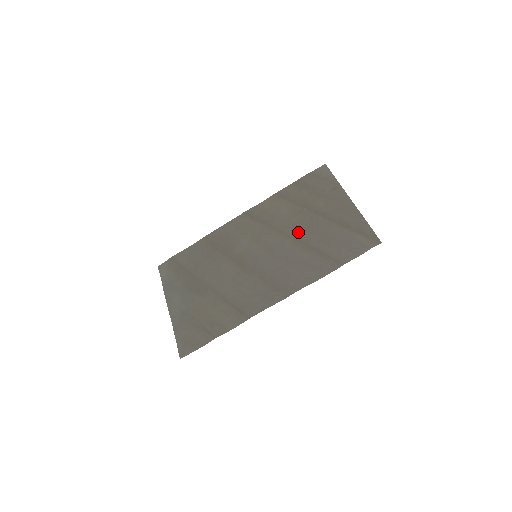
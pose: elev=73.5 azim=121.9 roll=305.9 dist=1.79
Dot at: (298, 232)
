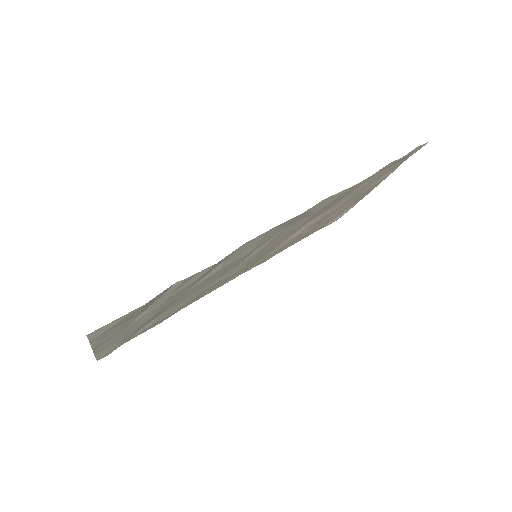
Dot at: (314, 221)
